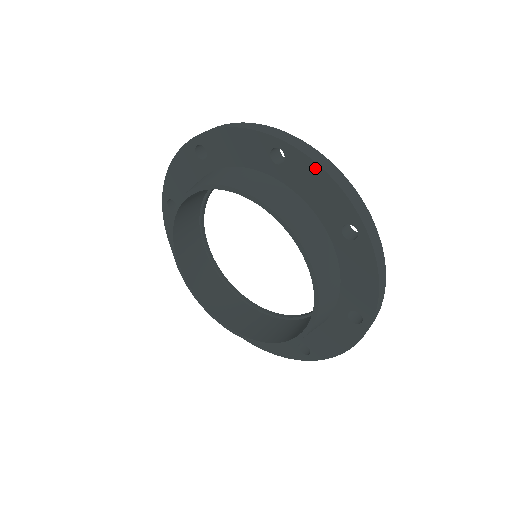
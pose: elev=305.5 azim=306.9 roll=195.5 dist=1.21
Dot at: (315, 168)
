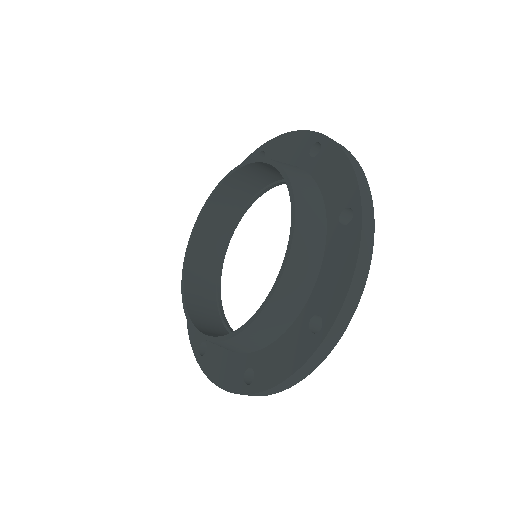
Dot at: (354, 256)
